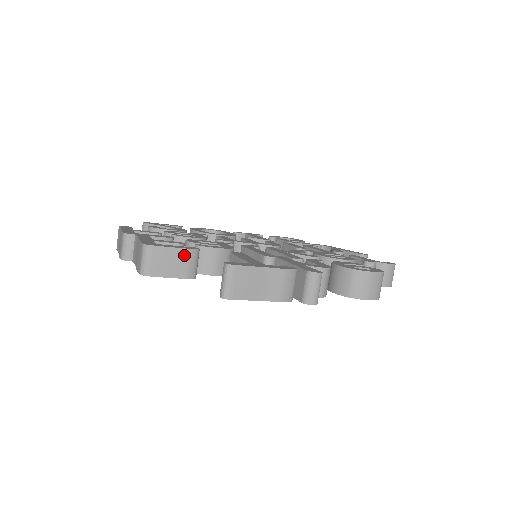
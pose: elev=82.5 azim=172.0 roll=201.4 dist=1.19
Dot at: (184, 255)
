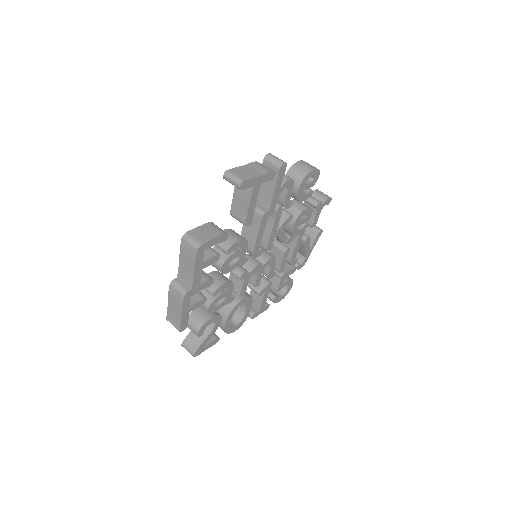
Dot at: (208, 226)
